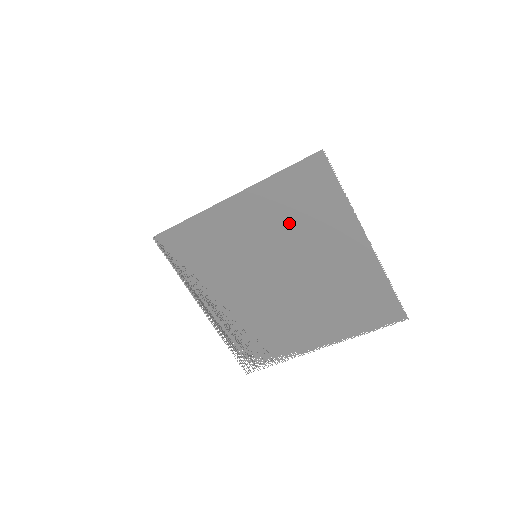
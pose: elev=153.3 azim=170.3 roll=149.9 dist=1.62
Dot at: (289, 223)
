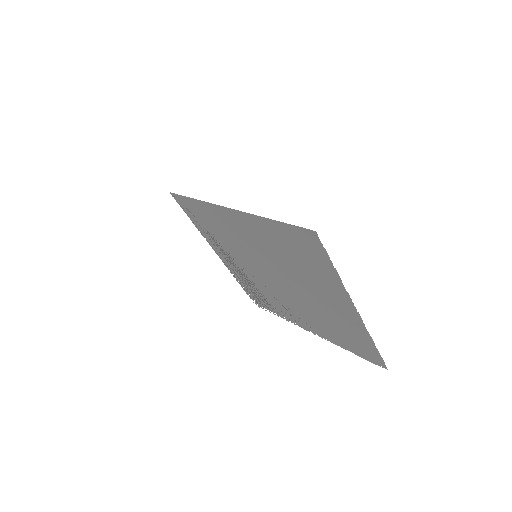
Dot at: (283, 256)
